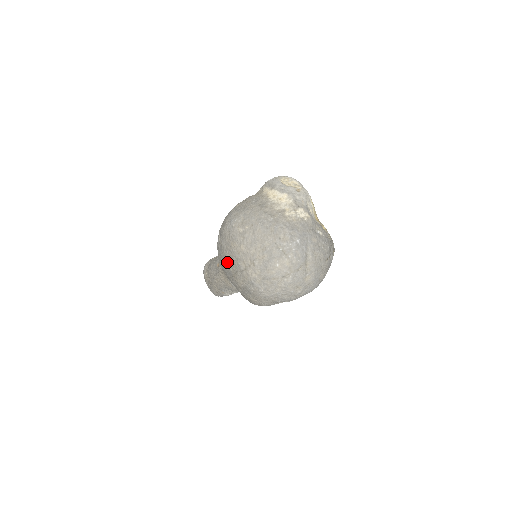
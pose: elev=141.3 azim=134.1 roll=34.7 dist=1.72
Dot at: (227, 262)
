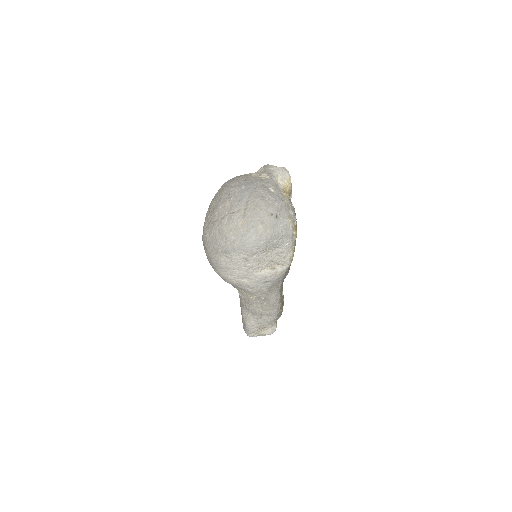
Dot at: occluded
